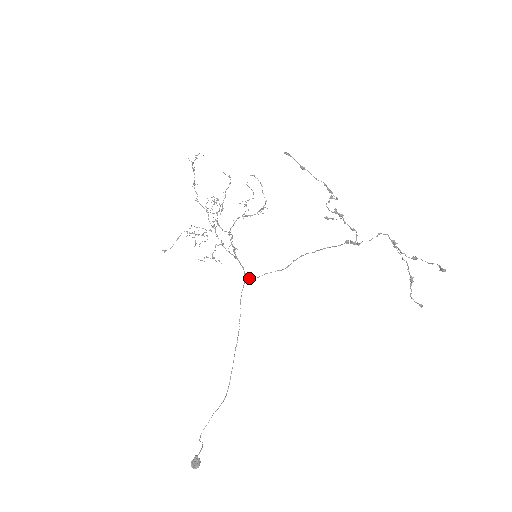
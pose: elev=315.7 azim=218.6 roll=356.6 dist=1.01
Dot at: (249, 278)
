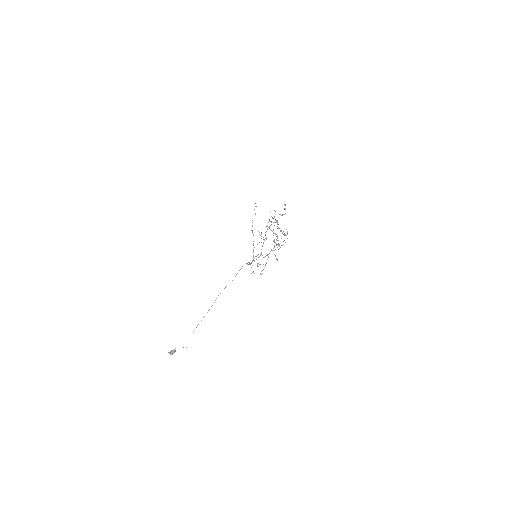
Dot at: occluded
